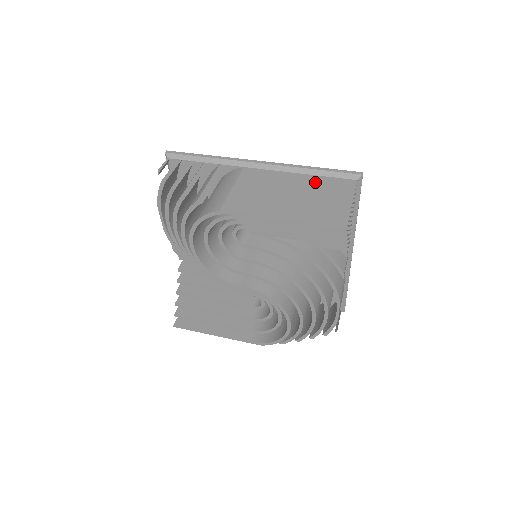
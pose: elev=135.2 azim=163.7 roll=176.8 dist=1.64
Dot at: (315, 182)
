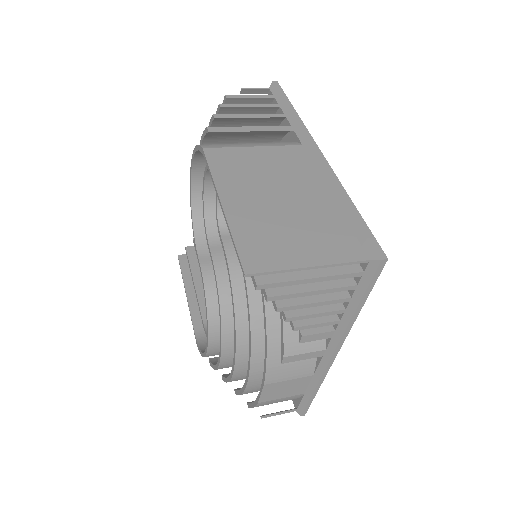
Dot at: (326, 215)
